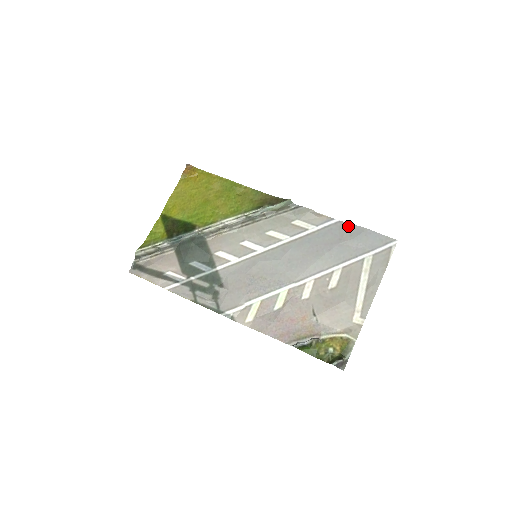
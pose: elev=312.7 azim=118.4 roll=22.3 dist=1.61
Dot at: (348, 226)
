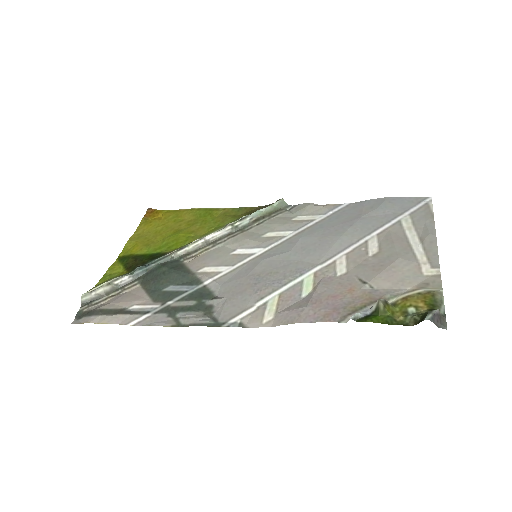
Dot at: (363, 202)
